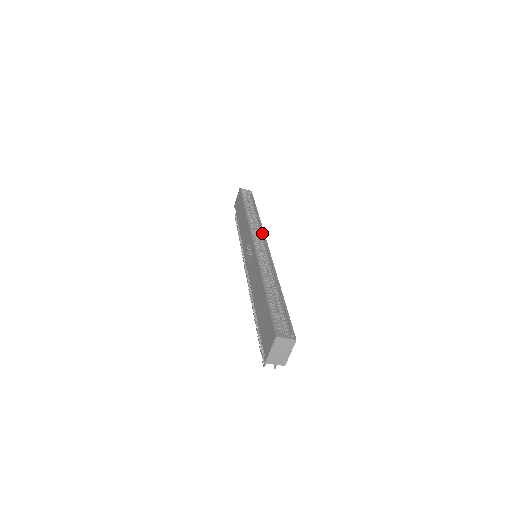
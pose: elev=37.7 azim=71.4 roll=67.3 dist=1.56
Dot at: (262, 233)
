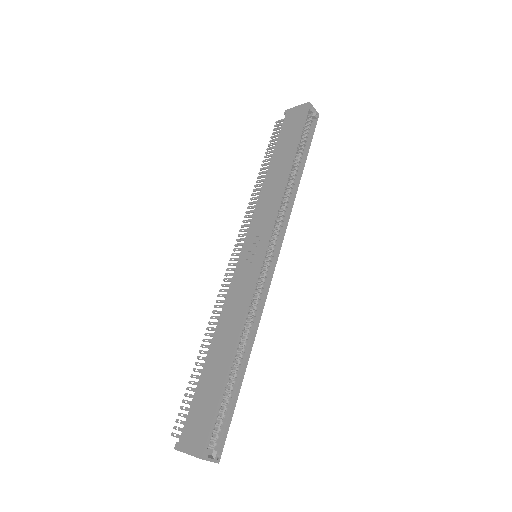
Dot at: (284, 228)
